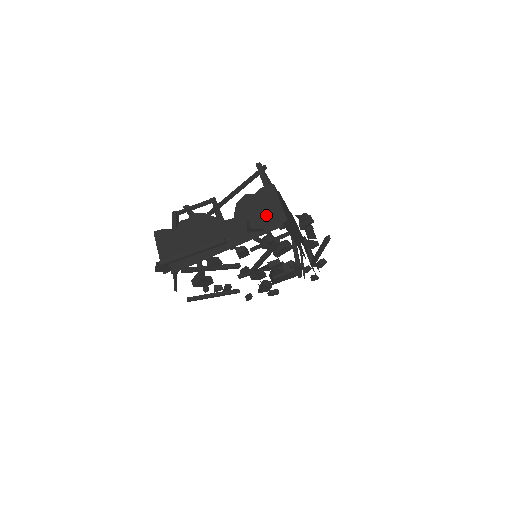
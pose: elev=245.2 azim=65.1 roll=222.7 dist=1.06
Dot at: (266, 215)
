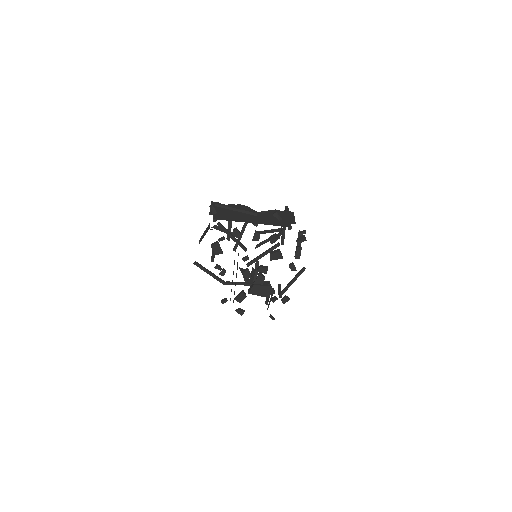
Dot at: (284, 218)
